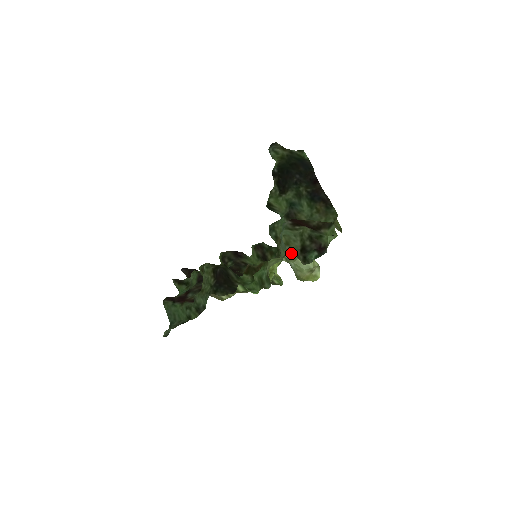
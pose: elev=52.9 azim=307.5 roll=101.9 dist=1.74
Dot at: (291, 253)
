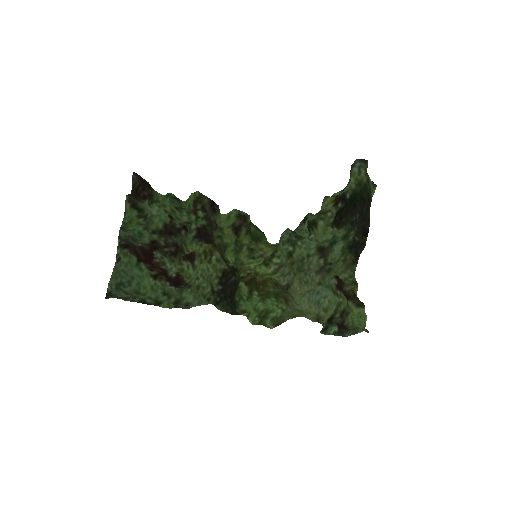
Dot at: (322, 321)
